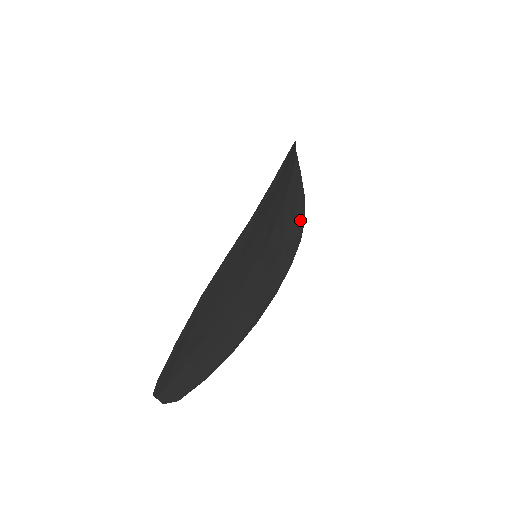
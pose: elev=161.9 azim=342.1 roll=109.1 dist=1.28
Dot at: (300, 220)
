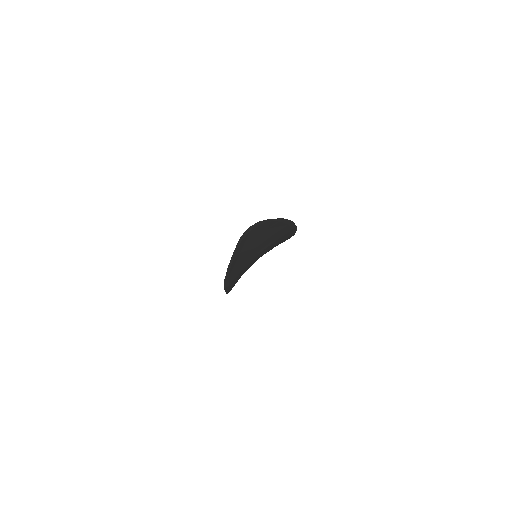
Dot at: occluded
